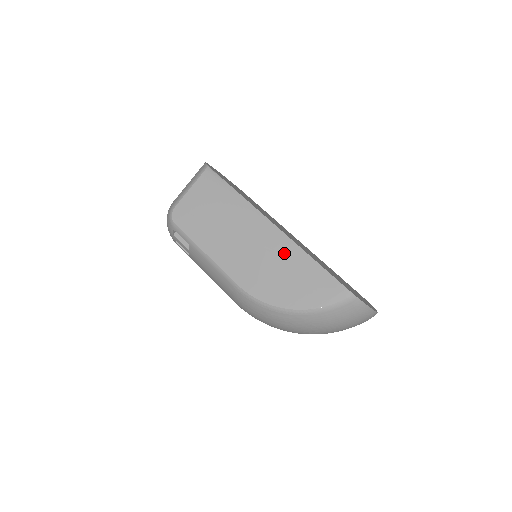
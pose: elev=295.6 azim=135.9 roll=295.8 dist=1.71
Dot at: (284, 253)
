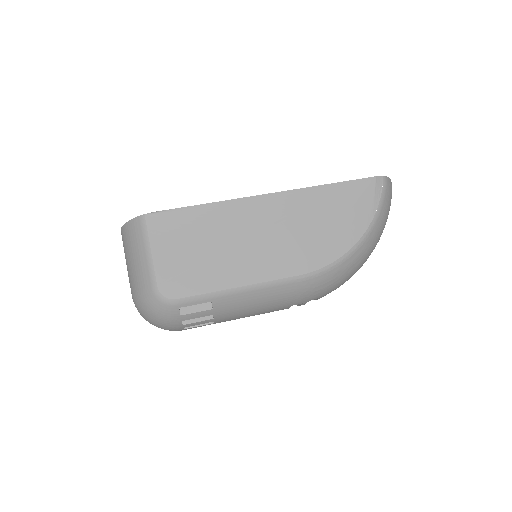
Dot at: (303, 206)
